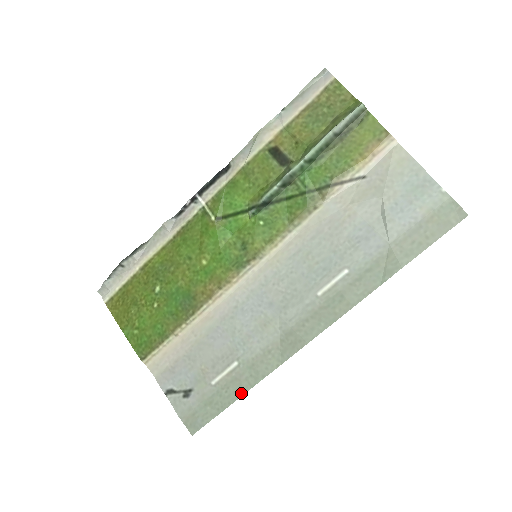
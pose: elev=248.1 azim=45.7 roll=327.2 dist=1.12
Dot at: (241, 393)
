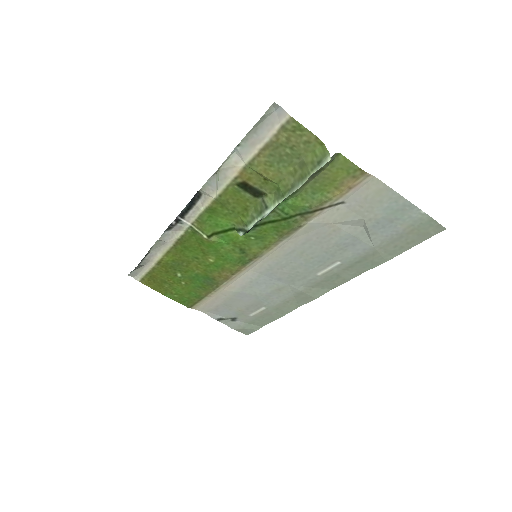
Dot at: (274, 320)
